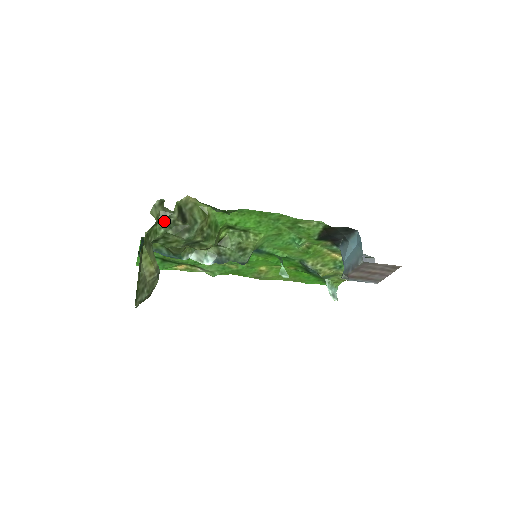
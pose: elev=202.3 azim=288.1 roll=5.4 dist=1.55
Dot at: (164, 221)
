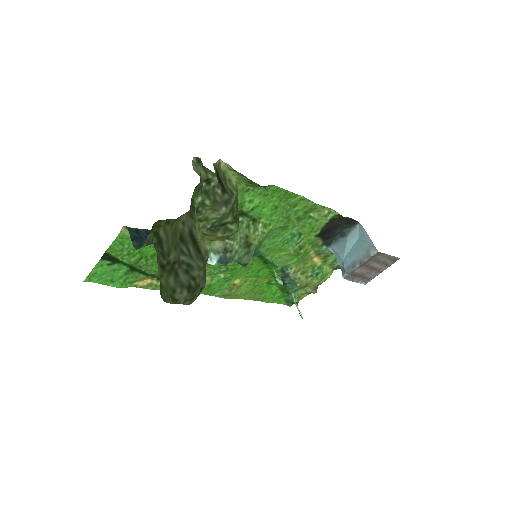
Dot at: (203, 185)
